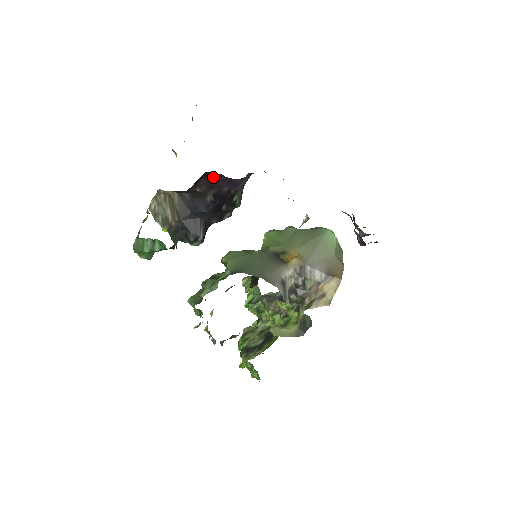
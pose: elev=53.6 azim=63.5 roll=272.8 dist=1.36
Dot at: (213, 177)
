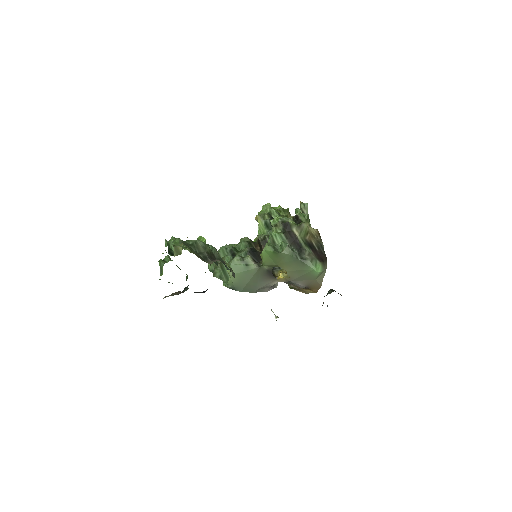
Dot at: occluded
